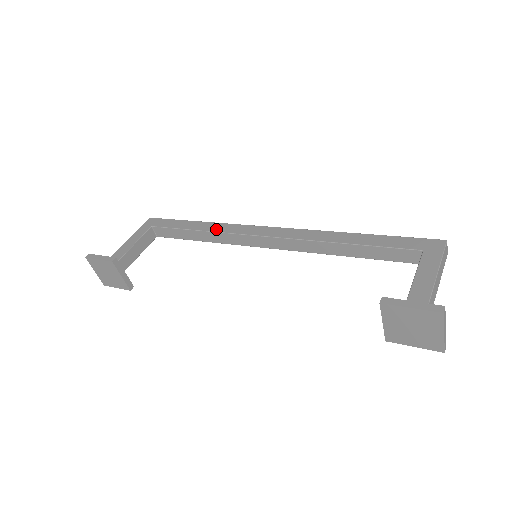
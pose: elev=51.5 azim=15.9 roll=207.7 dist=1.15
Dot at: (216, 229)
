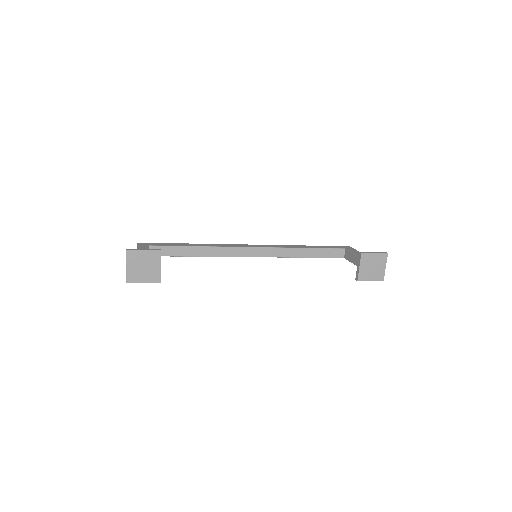
Dot at: (212, 245)
